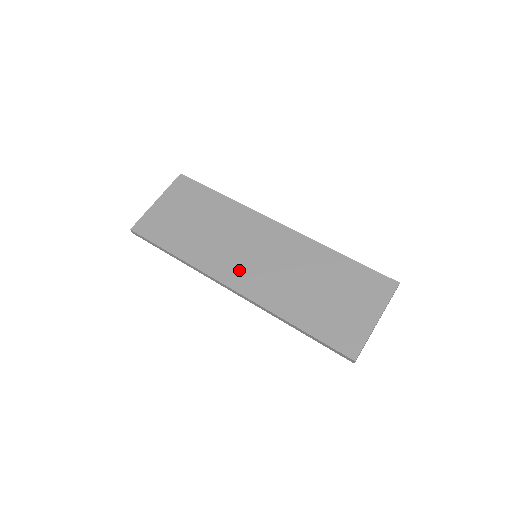
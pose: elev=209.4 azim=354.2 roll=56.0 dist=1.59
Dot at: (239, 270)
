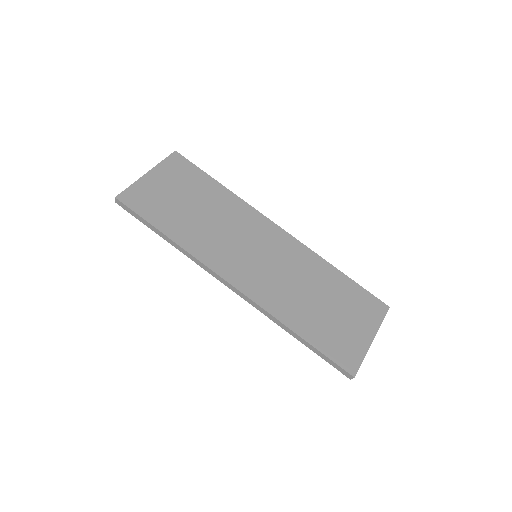
Dot at: (240, 267)
